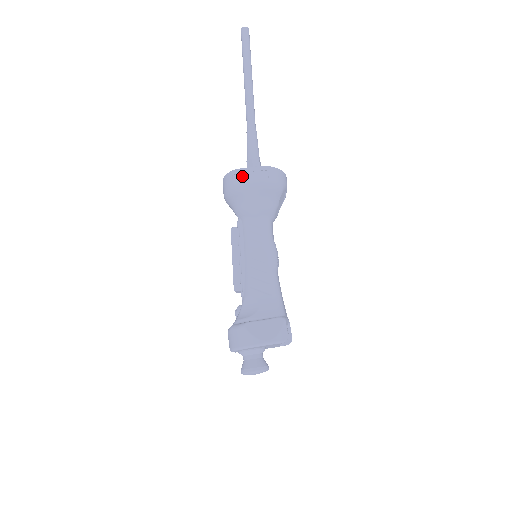
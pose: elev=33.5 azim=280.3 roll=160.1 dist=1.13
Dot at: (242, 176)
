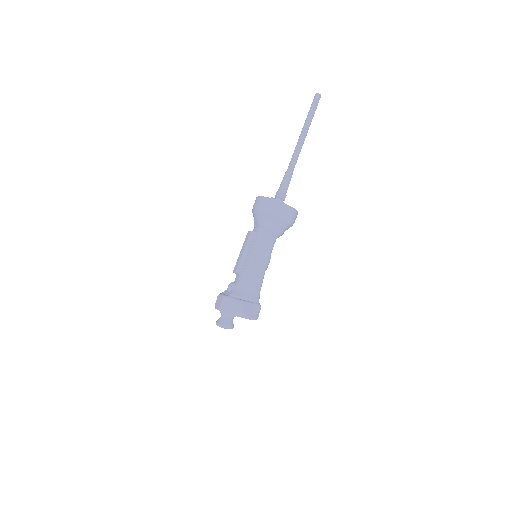
Dot at: (280, 207)
